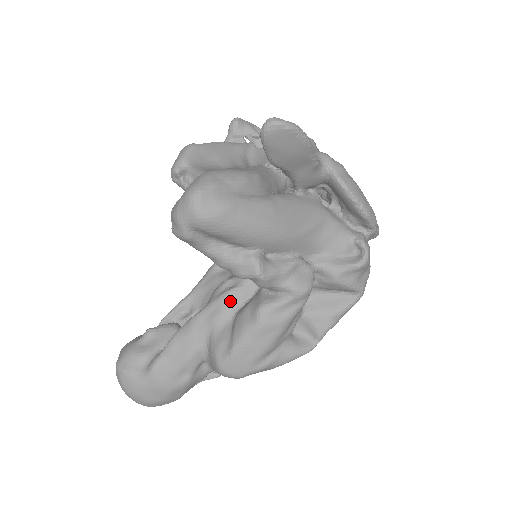
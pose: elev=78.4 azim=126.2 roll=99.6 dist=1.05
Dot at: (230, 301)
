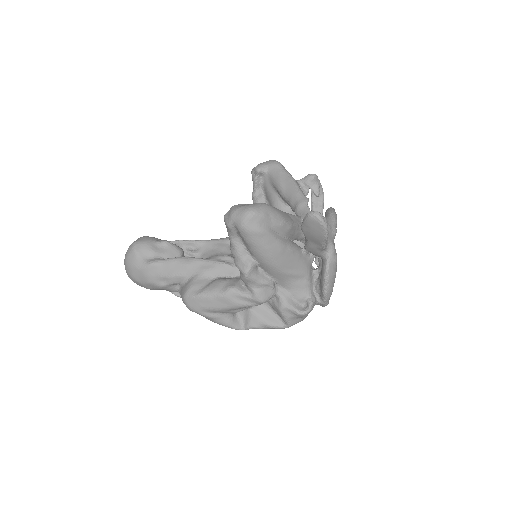
Dot at: (221, 269)
